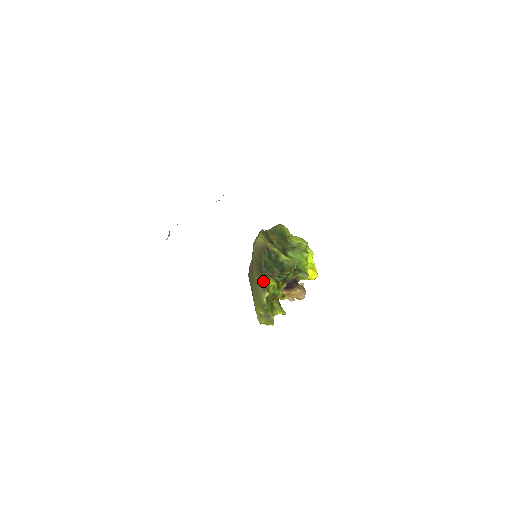
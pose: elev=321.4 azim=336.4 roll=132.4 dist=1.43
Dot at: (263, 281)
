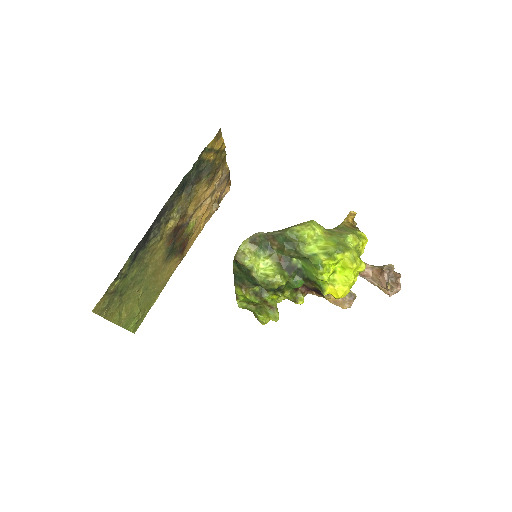
Dot at: (236, 288)
